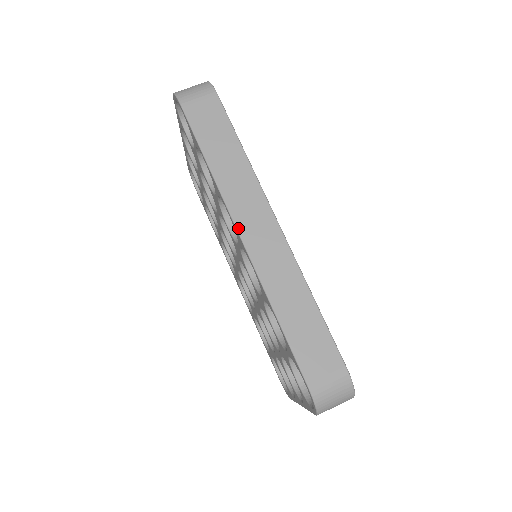
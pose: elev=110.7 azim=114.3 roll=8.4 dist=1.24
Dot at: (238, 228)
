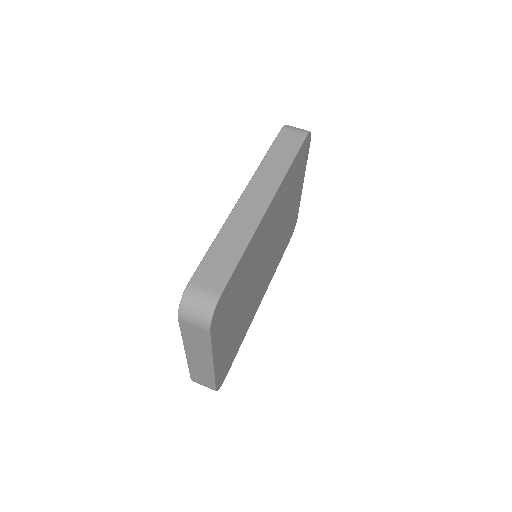
Dot at: (246, 189)
